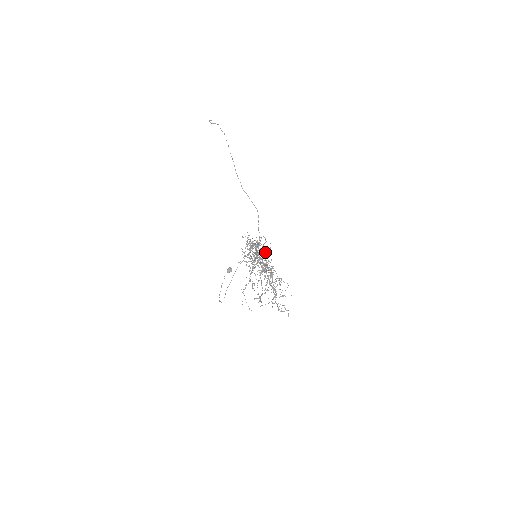
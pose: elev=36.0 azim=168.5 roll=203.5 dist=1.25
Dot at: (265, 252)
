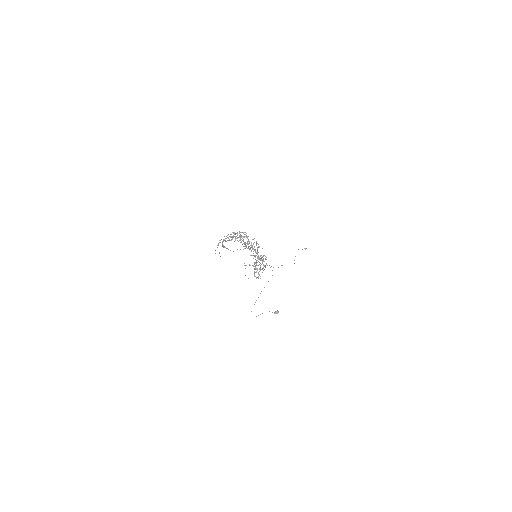
Dot at: occluded
